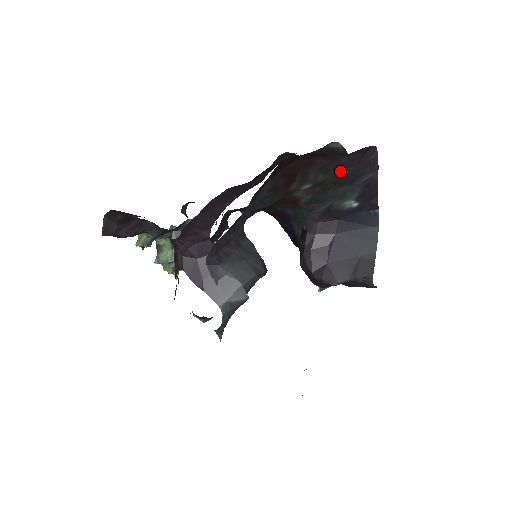
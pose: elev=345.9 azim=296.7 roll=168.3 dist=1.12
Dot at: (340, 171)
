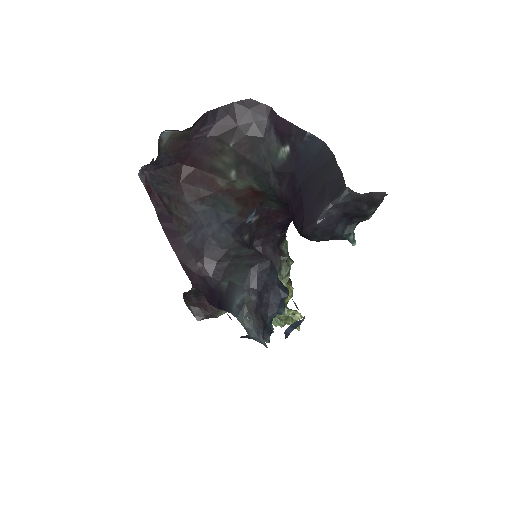
Dot at: (233, 141)
